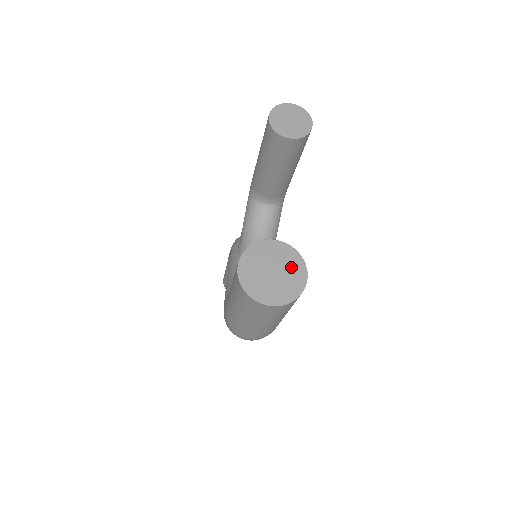
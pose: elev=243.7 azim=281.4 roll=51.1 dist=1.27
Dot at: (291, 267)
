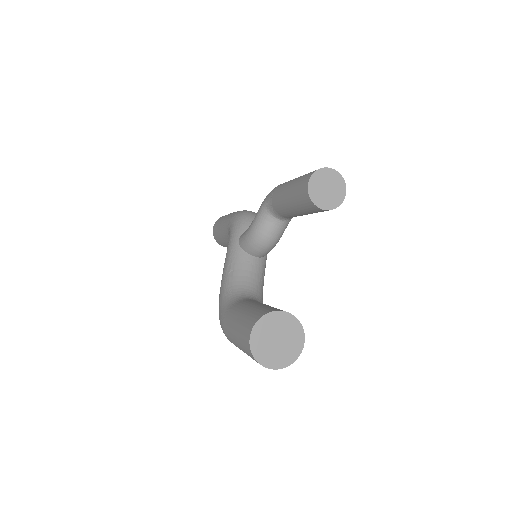
Dot at: (293, 337)
